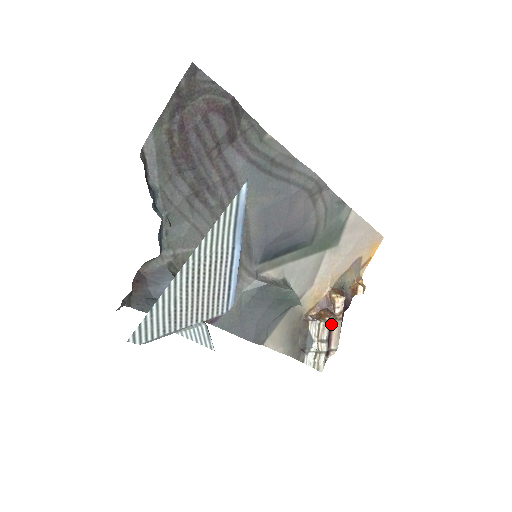
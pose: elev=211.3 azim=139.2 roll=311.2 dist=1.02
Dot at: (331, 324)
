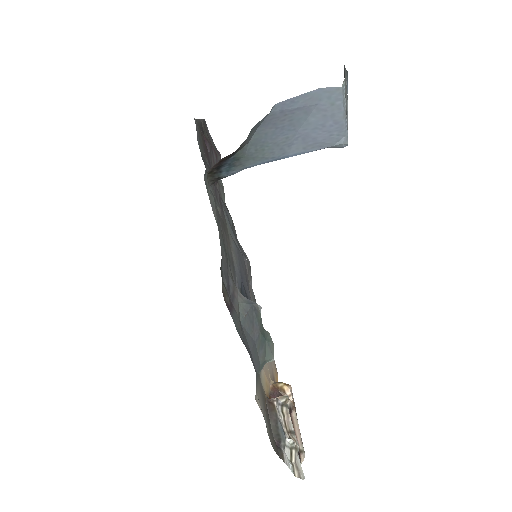
Dot at: (290, 416)
